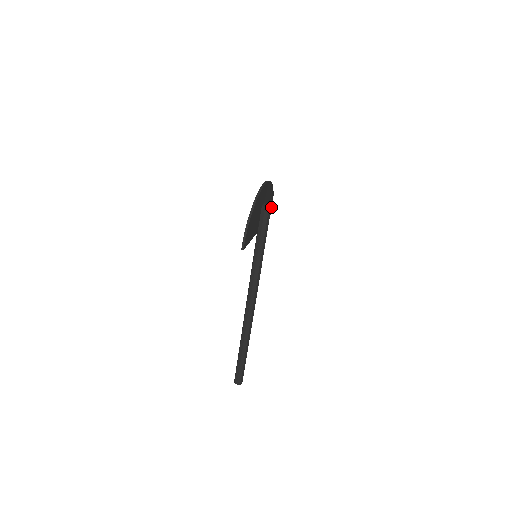
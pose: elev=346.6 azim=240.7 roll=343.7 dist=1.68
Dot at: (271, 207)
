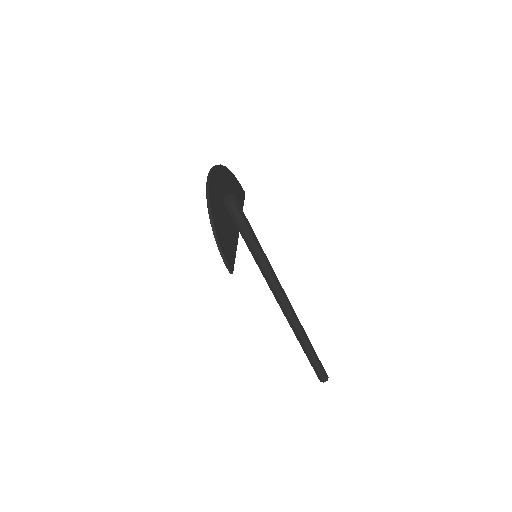
Dot at: (239, 187)
